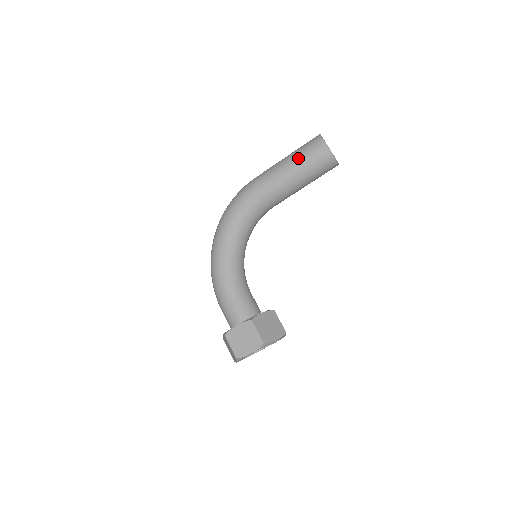
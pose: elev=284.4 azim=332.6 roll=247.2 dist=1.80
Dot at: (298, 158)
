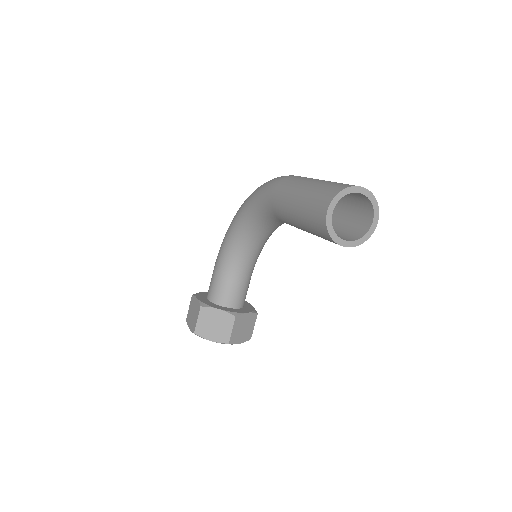
Dot at: (305, 197)
